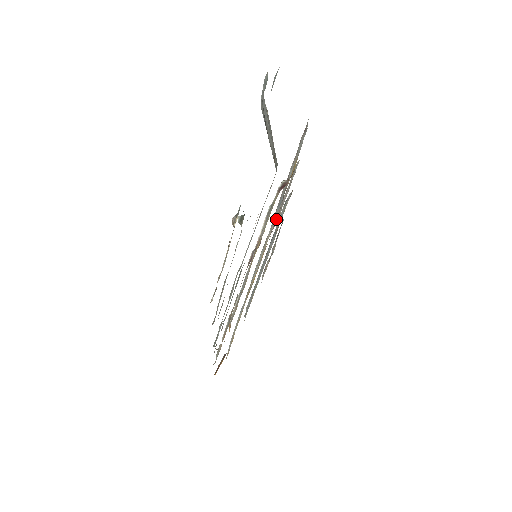
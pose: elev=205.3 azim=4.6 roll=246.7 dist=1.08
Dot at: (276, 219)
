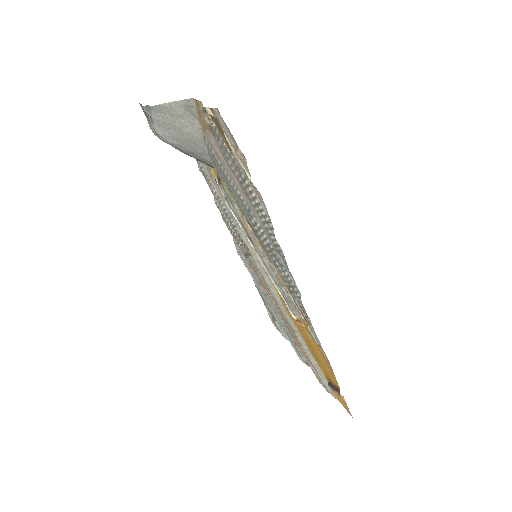
Dot at: (242, 248)
